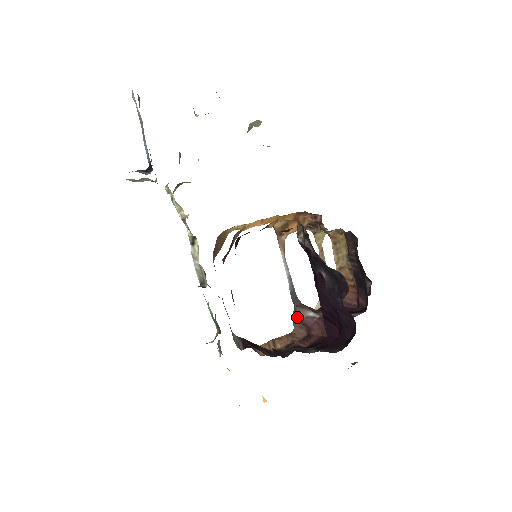
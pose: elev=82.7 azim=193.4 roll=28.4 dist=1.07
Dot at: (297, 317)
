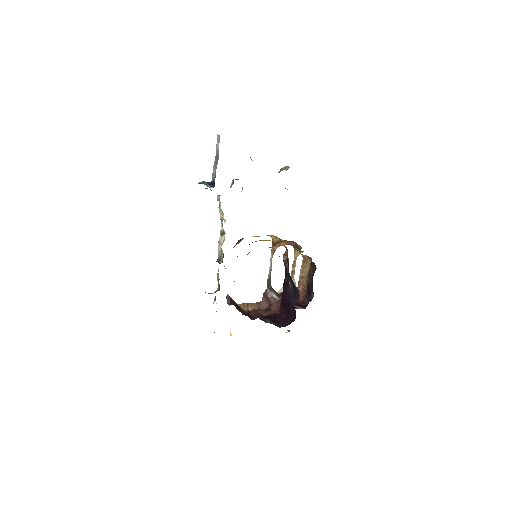
Dot at: (266, 295)
